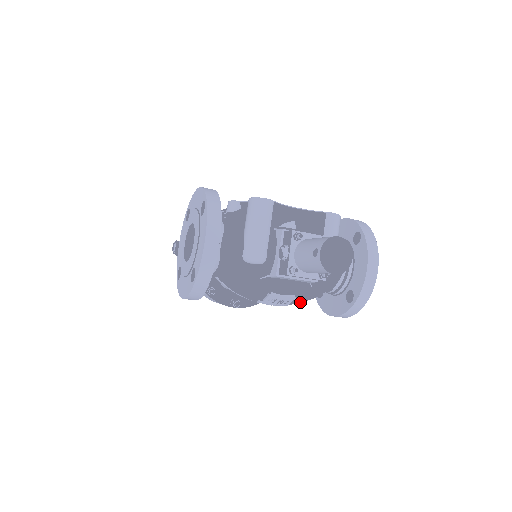
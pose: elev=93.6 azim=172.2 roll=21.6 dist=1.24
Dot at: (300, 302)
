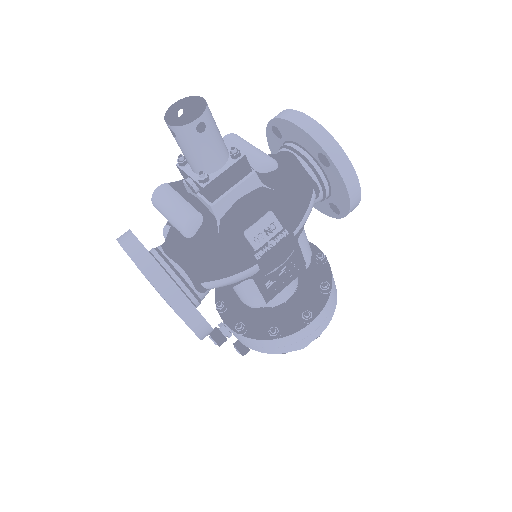
Dot at: (297, 218)
